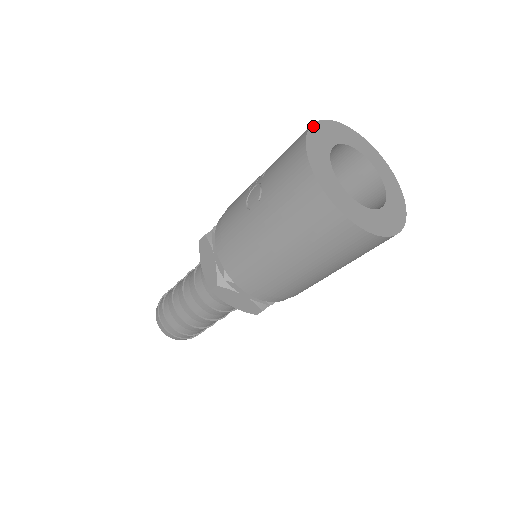
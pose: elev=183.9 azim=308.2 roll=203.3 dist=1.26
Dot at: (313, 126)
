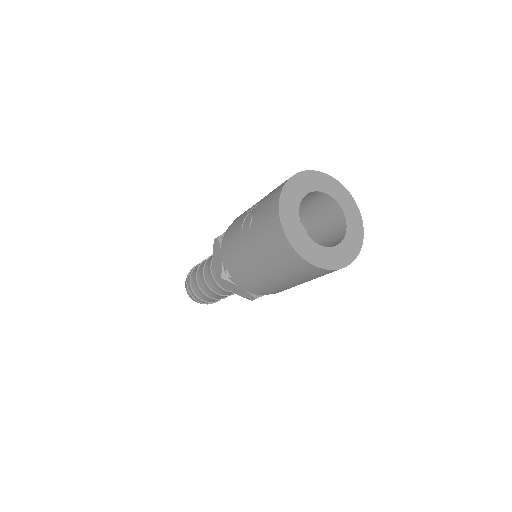
Dot at: (291, 179)
